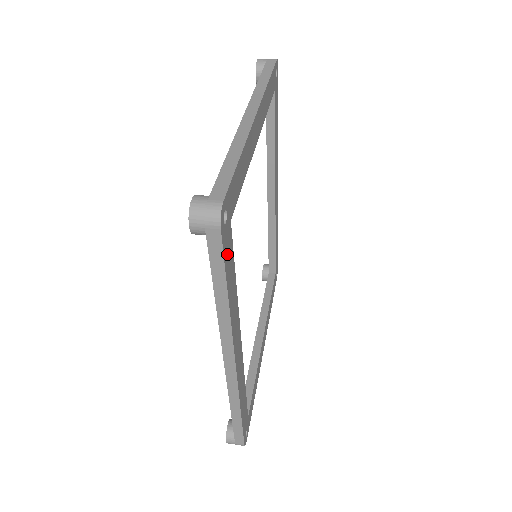
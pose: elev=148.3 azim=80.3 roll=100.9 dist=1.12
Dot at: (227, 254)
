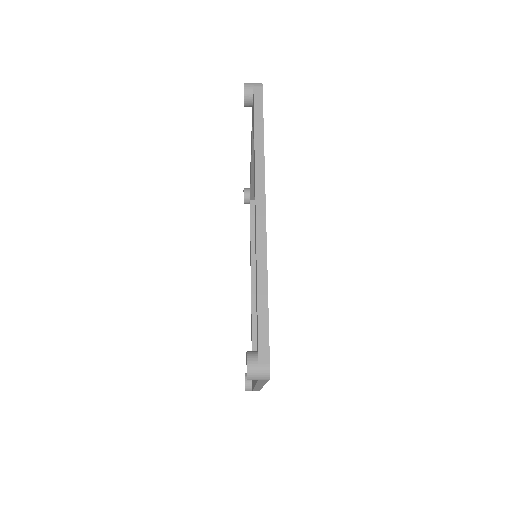
Dot at: occluded
